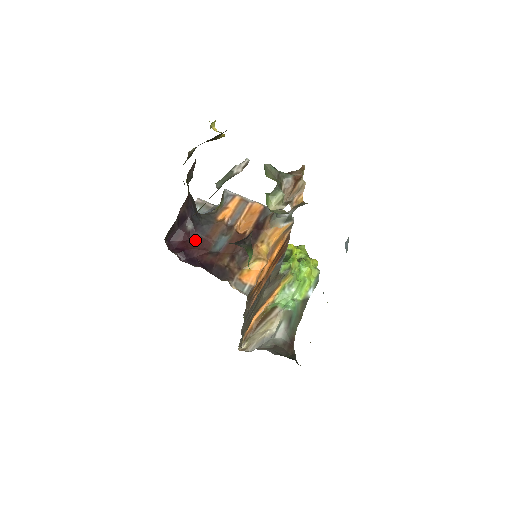
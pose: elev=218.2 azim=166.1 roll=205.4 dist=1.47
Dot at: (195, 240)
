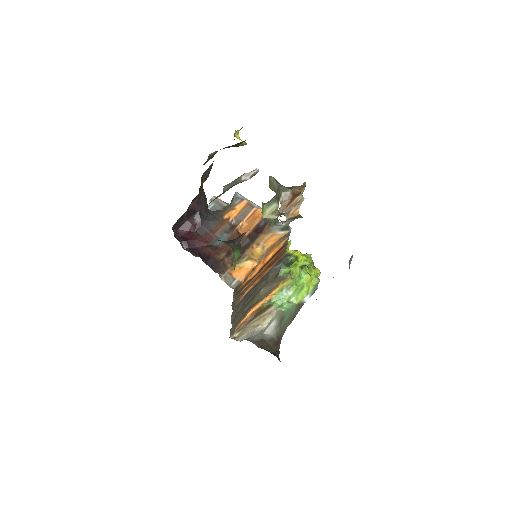
Dot at: (200, 233)
